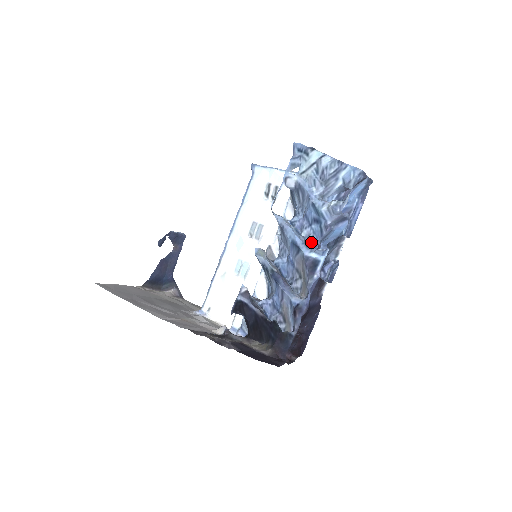
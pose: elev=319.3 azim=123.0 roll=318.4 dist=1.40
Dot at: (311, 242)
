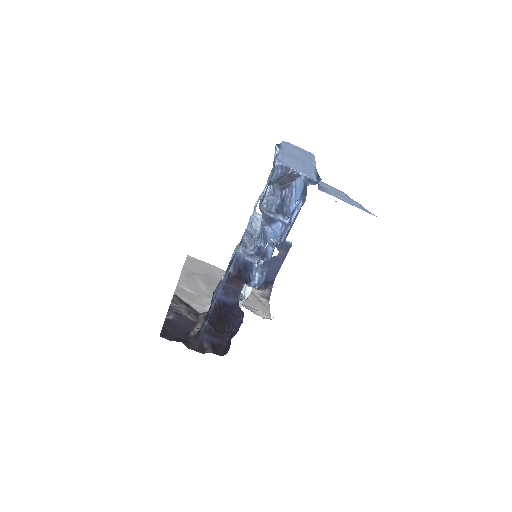
Dot at: (256, 242)
